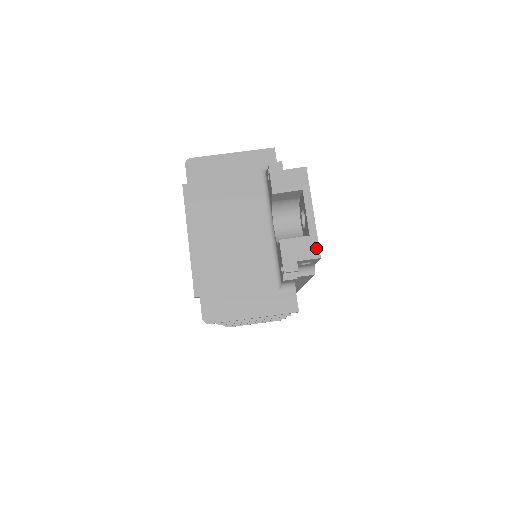
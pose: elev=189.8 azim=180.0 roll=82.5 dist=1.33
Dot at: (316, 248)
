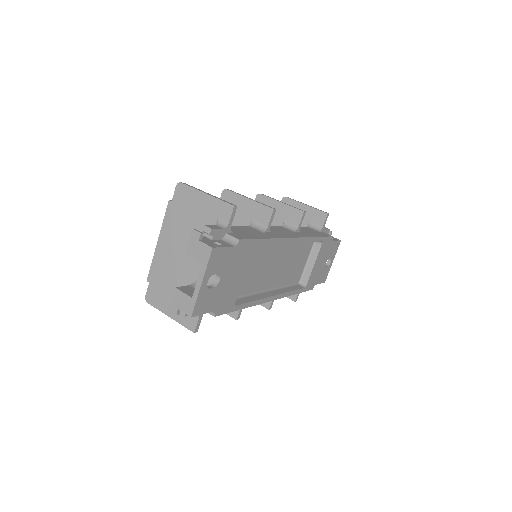
Dot at: (191, 309)
